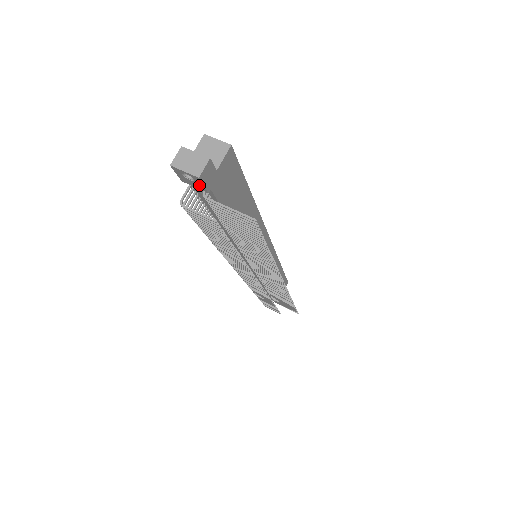
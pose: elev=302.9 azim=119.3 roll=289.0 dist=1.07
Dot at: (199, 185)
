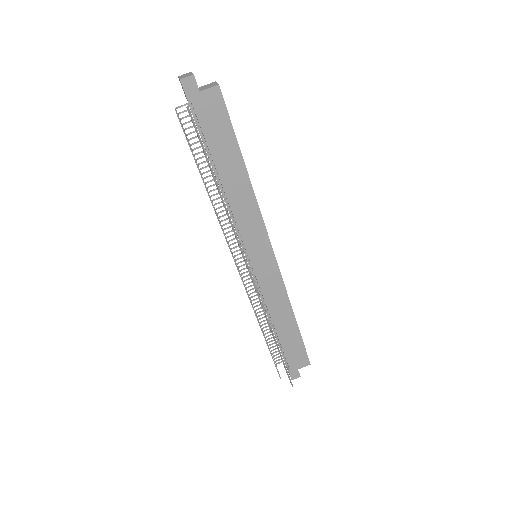
Dot at: (185, 94)
